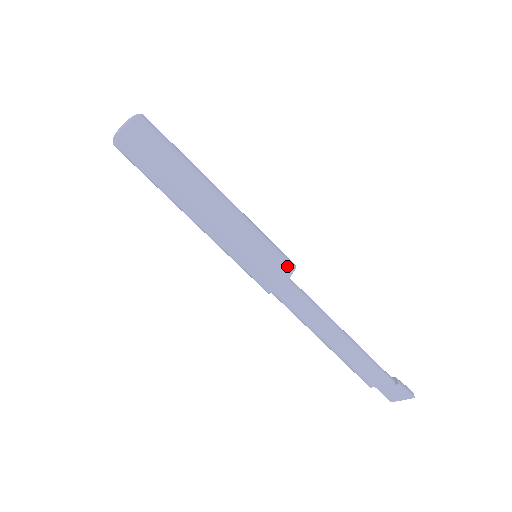
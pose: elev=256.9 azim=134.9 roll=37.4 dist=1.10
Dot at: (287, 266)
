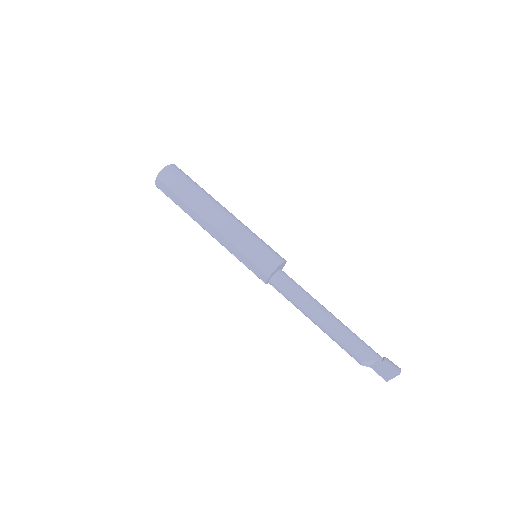
Dot at: (275, 260)
